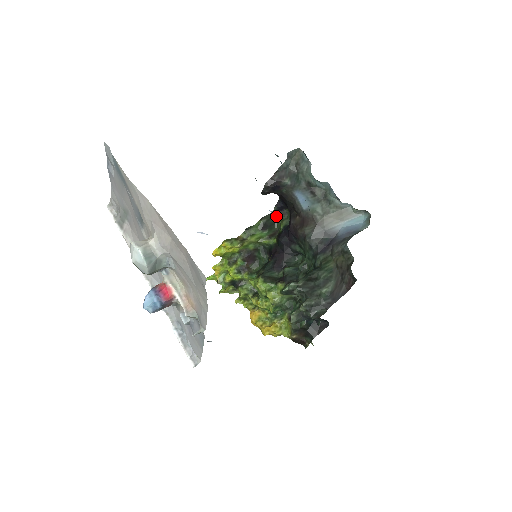
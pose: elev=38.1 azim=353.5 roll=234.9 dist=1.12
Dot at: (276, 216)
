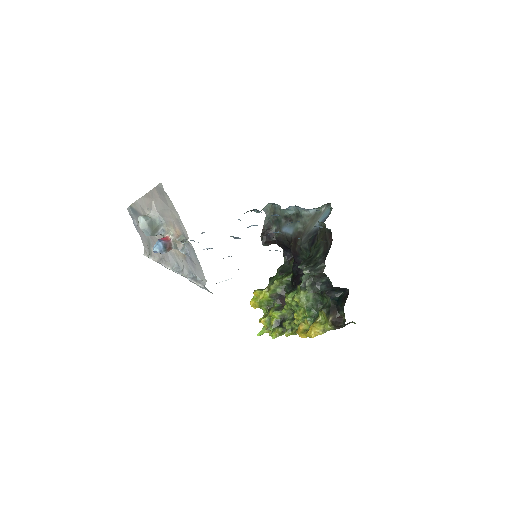
Dot at: (288, 264)
